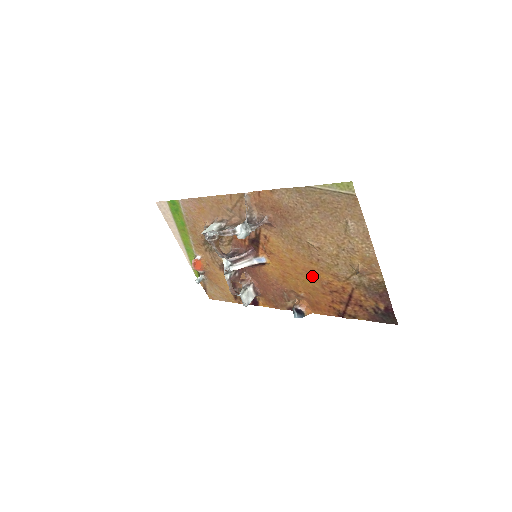
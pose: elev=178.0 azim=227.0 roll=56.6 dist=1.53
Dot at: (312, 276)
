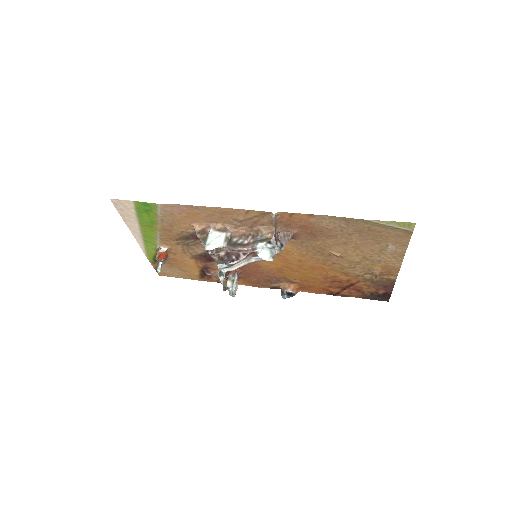
Dot at: (318, 272)
